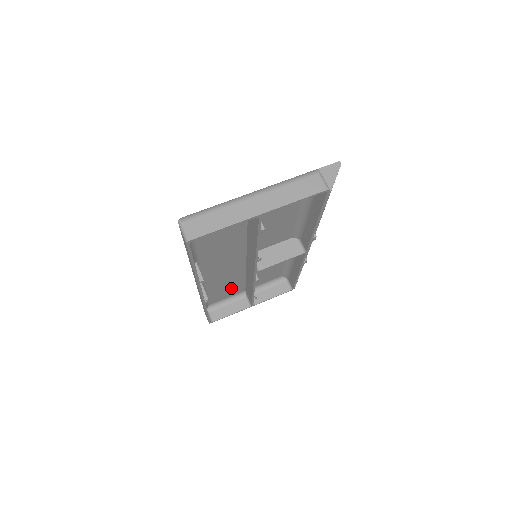
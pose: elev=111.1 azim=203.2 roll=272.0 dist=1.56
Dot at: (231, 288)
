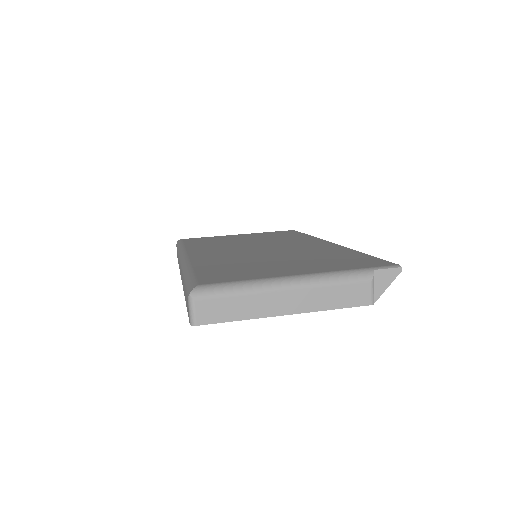
Dot at: occluded
